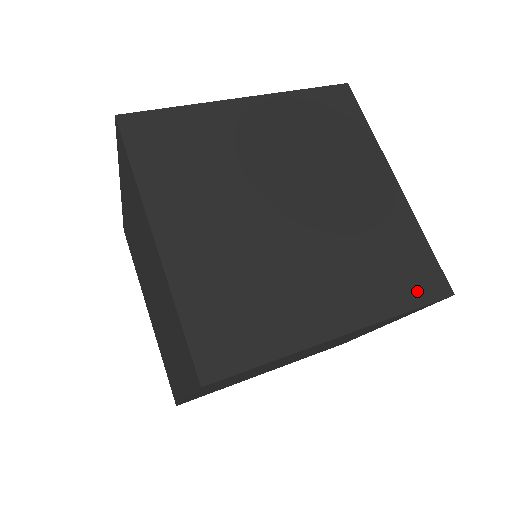
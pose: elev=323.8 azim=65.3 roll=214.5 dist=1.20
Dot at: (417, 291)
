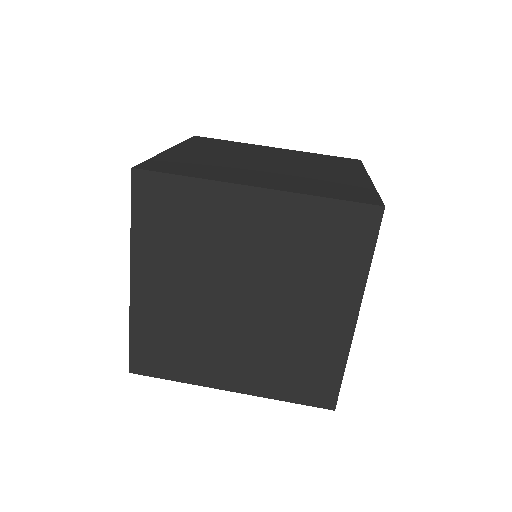
Dot at: (306, 395)
